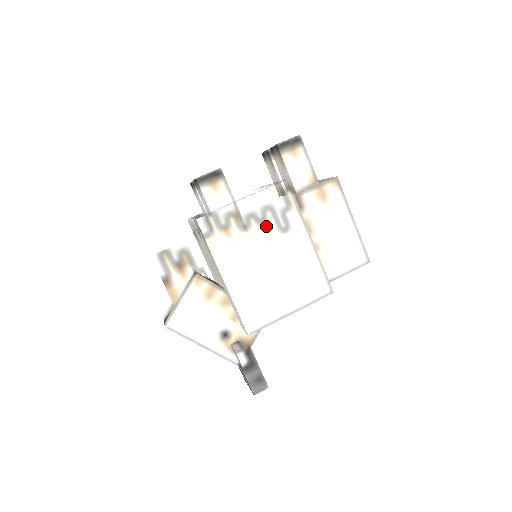
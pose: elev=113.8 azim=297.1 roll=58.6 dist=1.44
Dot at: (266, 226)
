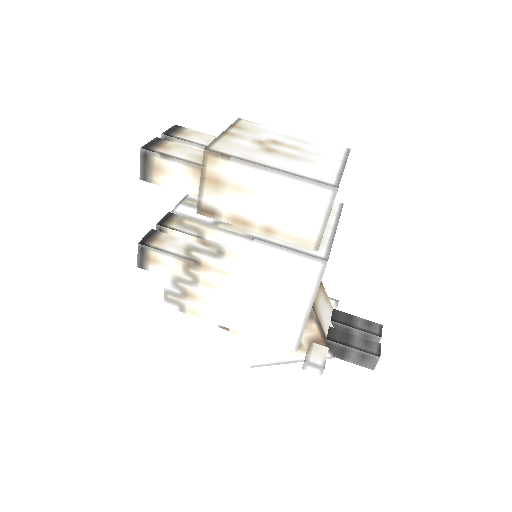
Dot at: (205, 265)
